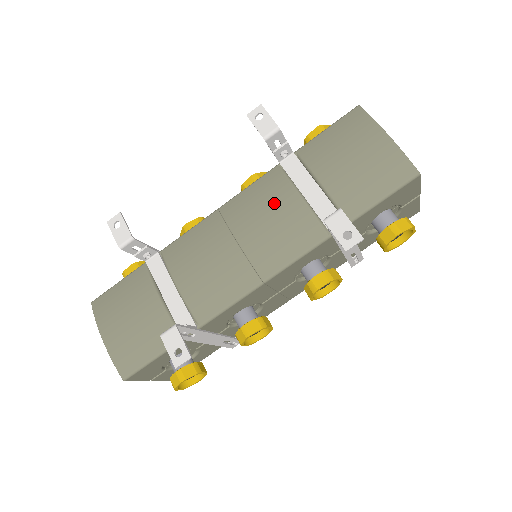
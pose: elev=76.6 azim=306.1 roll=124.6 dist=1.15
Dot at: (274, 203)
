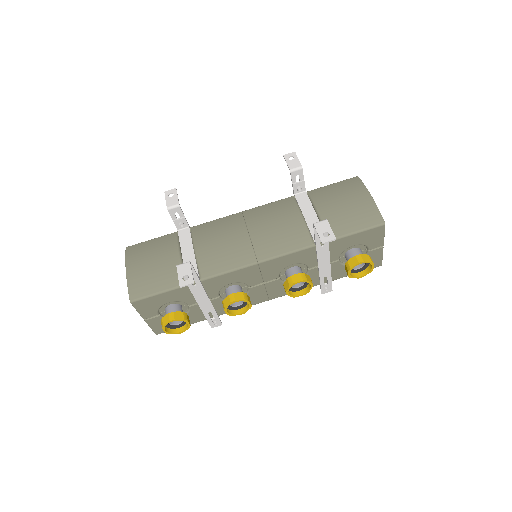
Dot at: (283, 216)
